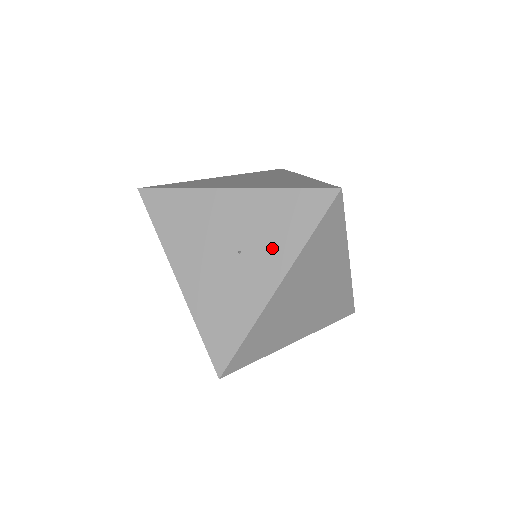
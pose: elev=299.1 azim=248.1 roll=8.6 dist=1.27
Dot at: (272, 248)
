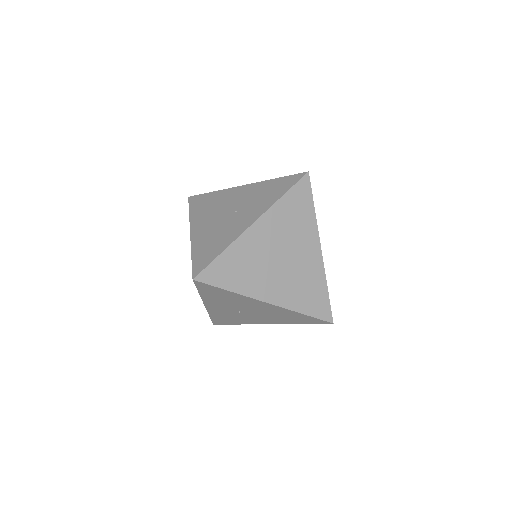
Dot at: (257, 206)
